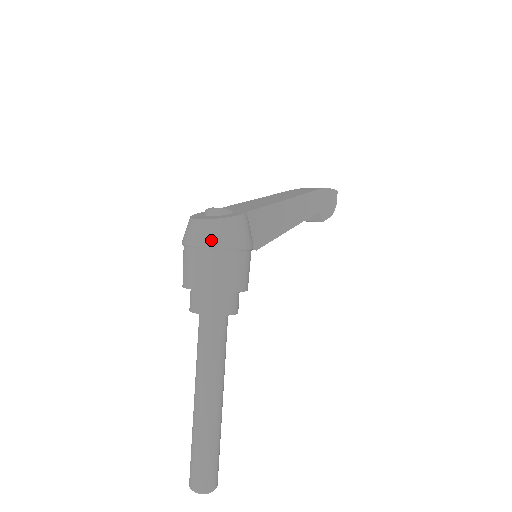
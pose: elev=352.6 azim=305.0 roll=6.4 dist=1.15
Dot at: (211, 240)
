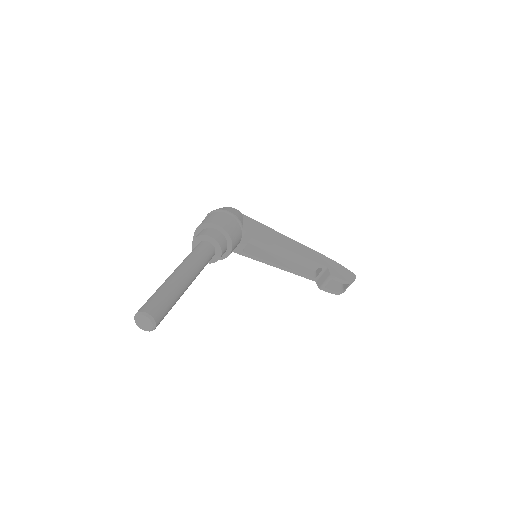
Dot at: (213, 211)
